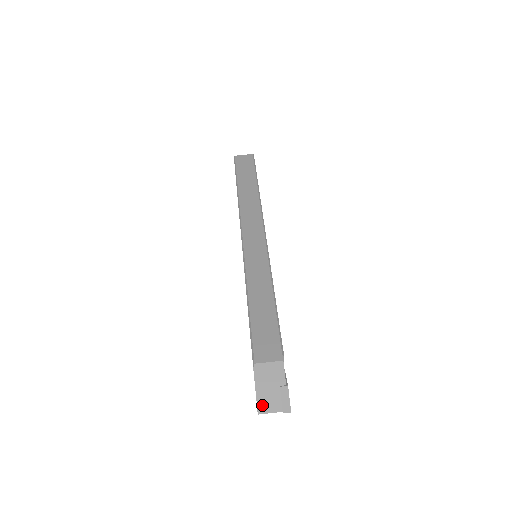
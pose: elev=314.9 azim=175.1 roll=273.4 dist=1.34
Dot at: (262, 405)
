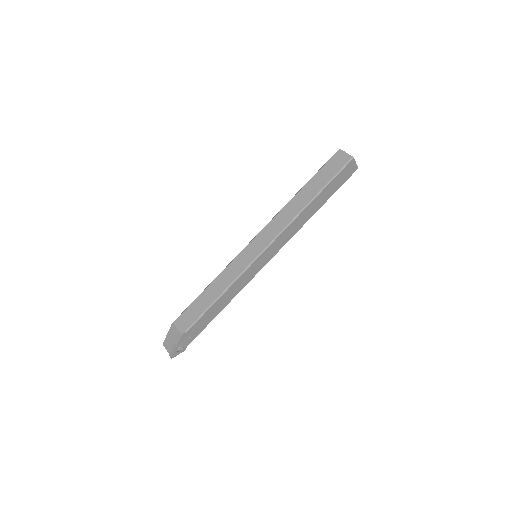
Dot at: (166, 343)
